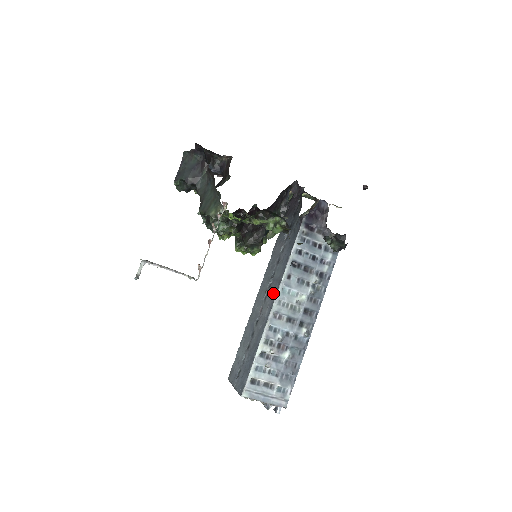
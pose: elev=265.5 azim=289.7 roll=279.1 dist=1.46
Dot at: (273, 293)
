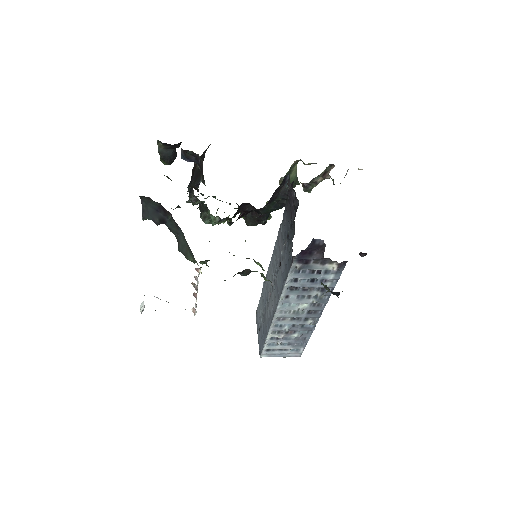
Dot at: (275, 300)
